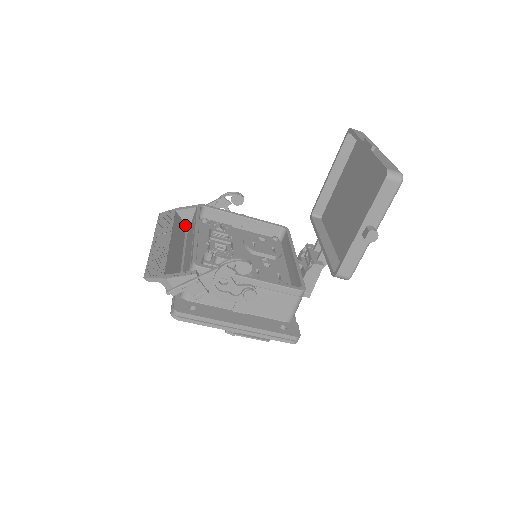
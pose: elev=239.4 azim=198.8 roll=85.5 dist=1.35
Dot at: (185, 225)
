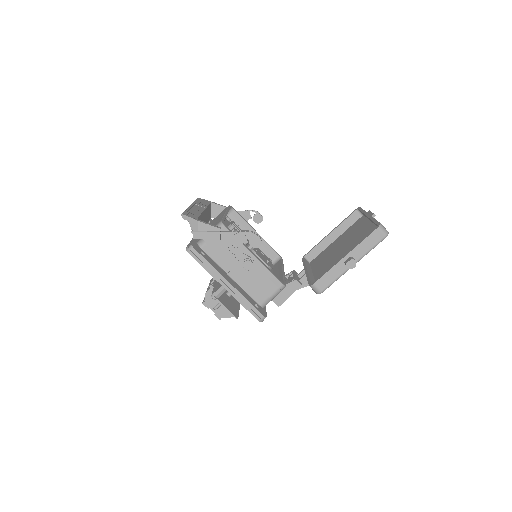
Dot at: (211, 216)
